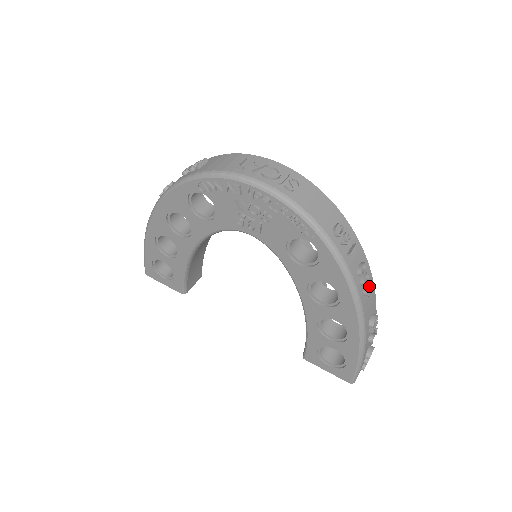
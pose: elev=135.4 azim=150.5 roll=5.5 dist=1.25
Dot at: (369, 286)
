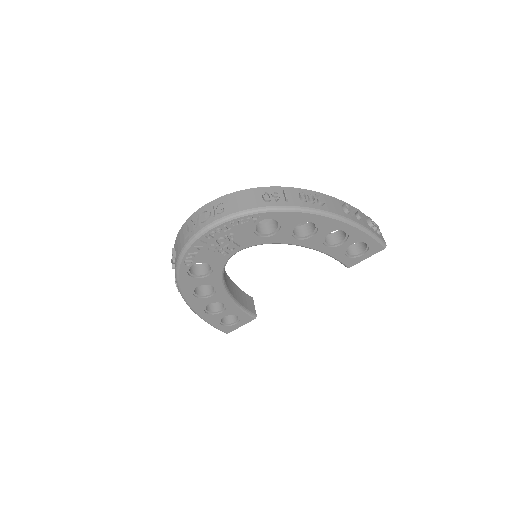
Dot at: (318, 199)
